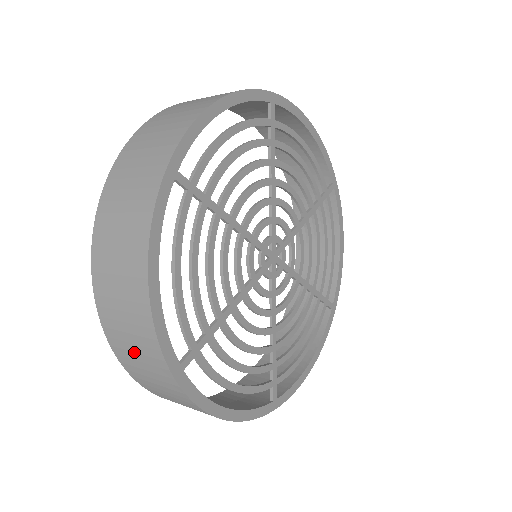
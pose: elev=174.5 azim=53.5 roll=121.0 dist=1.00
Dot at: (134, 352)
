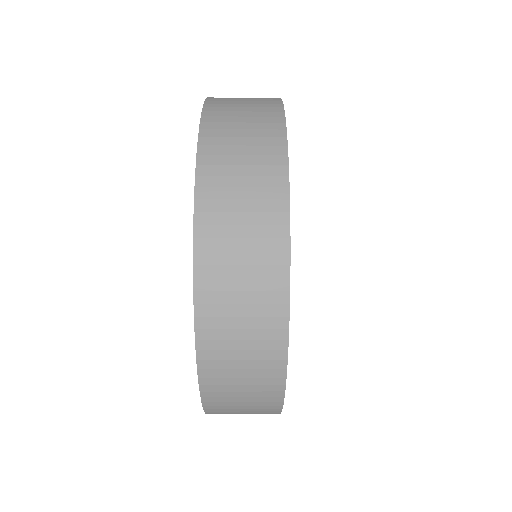
Dot at: (240, 145)
